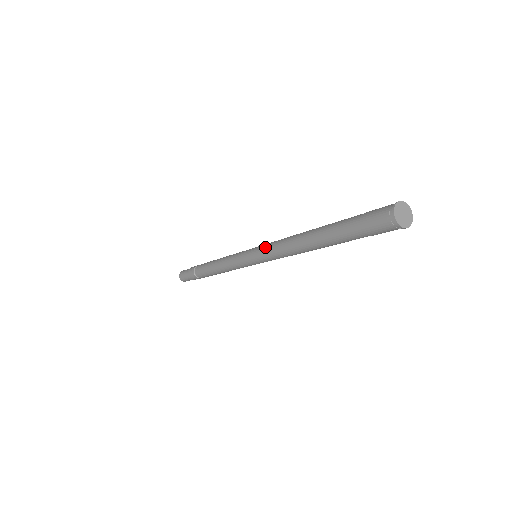
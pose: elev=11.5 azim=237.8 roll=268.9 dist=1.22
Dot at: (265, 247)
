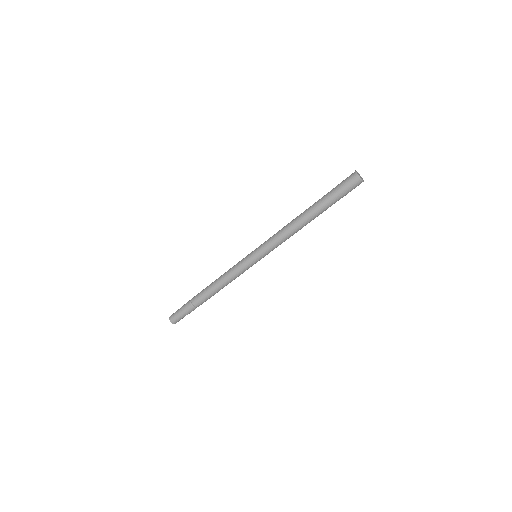
Dot at: (270, 246)
